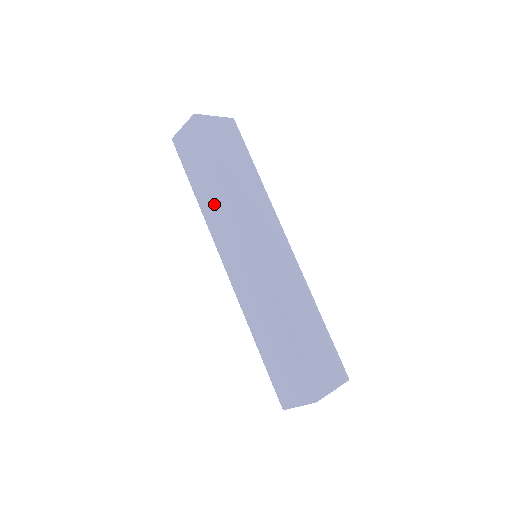
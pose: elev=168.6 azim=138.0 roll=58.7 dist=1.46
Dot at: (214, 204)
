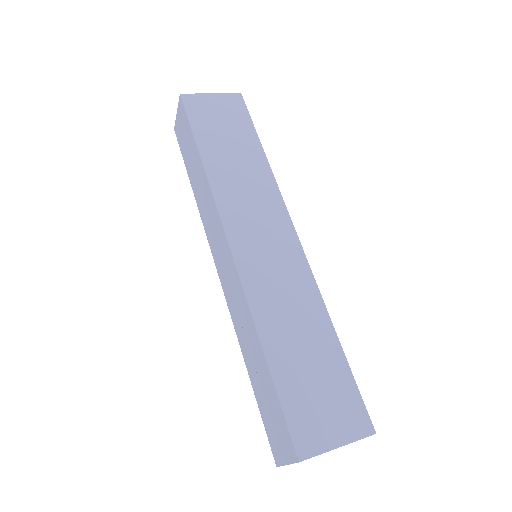
Dot at: (202, 195)
